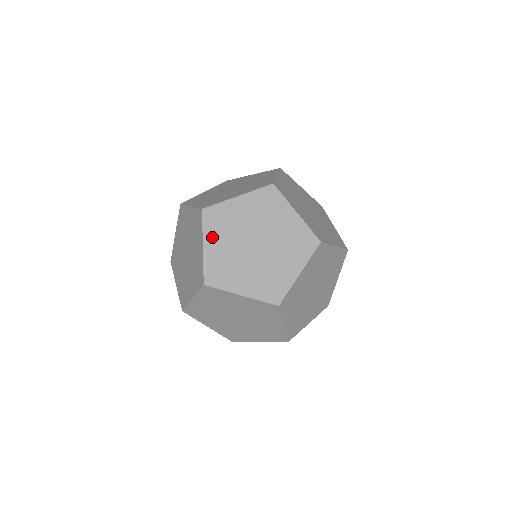
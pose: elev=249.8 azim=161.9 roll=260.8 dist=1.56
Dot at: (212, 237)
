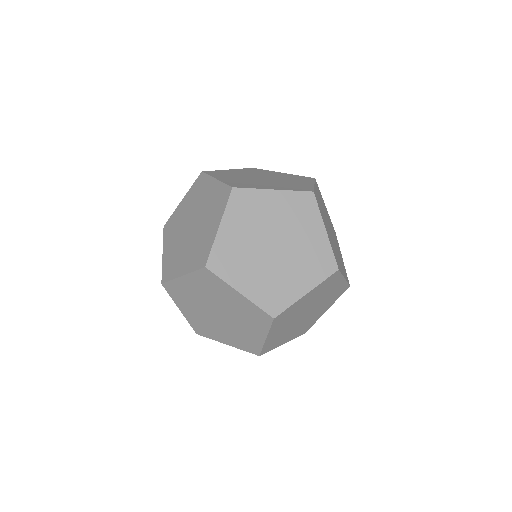
Dot at: (238, 278)
